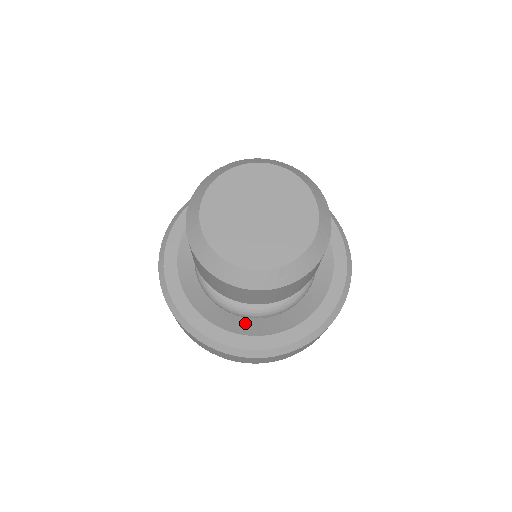
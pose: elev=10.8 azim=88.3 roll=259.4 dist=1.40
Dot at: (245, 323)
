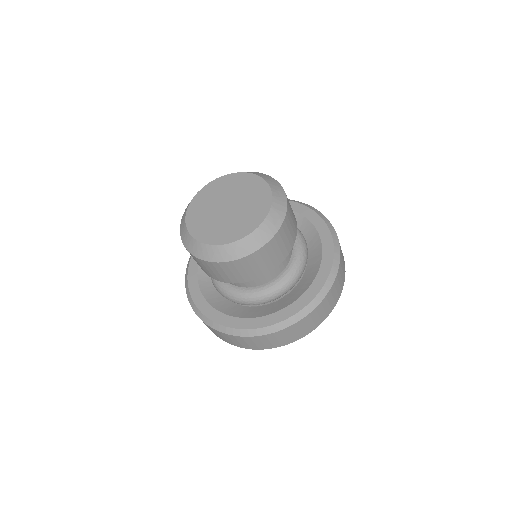
Dot at: (244, 310)
